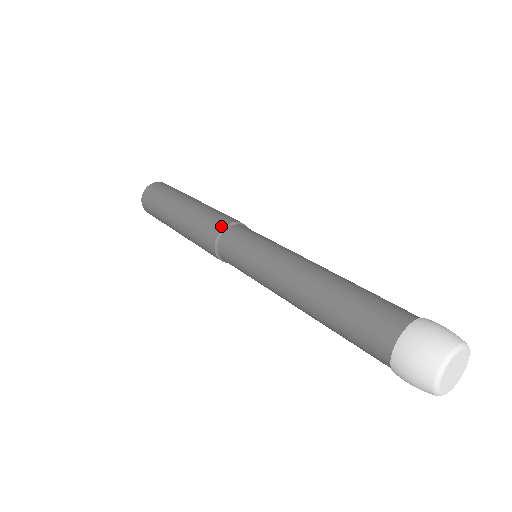
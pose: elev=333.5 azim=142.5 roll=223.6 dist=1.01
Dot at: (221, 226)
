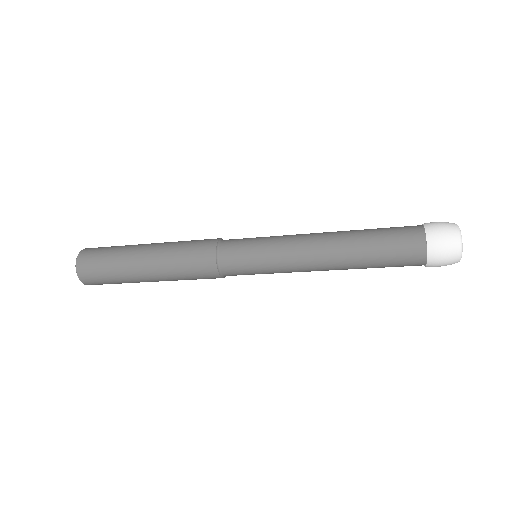
Dot at: (212, 248)
